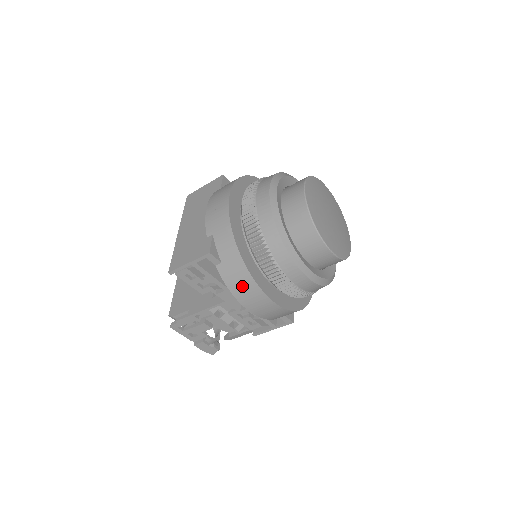
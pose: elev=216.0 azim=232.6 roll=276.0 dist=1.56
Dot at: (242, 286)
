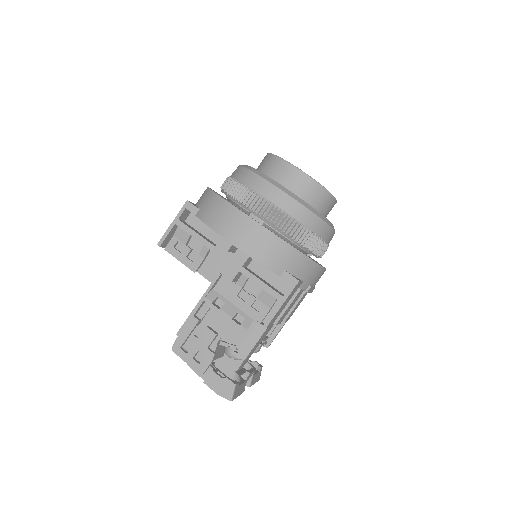
Dot at: (217, 214)
